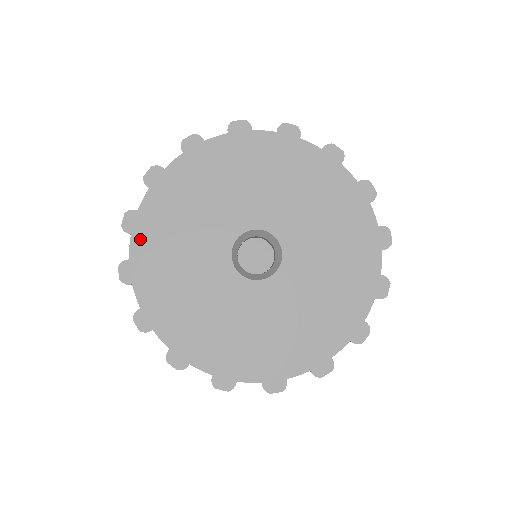
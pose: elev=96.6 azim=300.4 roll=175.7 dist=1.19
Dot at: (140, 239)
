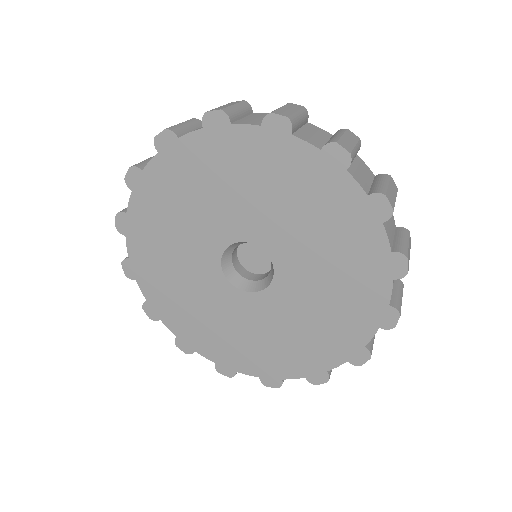
Dot at: (144, 282)
